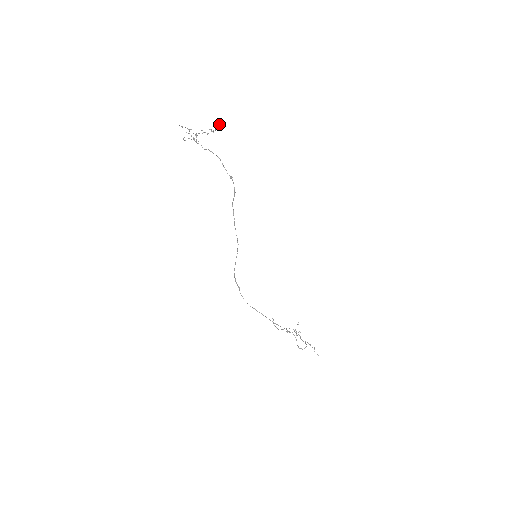
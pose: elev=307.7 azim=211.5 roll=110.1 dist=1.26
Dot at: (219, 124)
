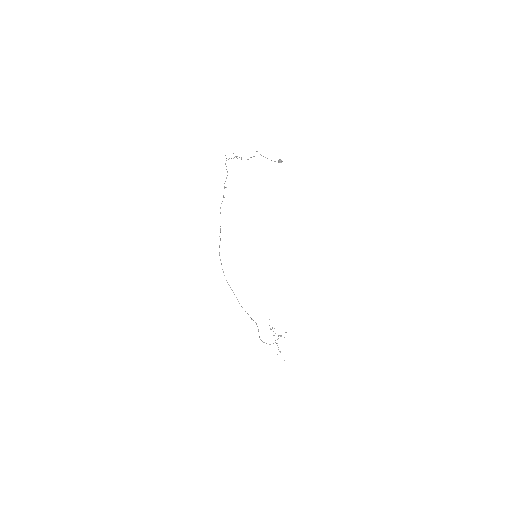
Dot at: (281, 160)
